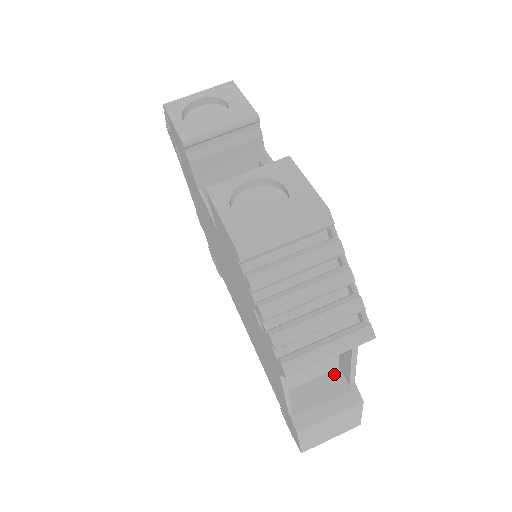
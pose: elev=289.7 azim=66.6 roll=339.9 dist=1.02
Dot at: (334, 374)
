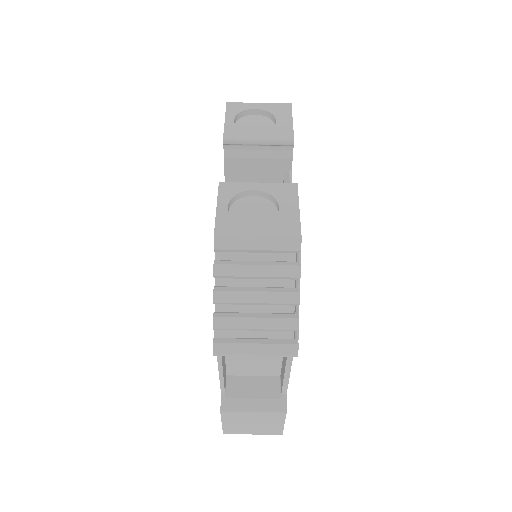
Dot at: (274, 380)
